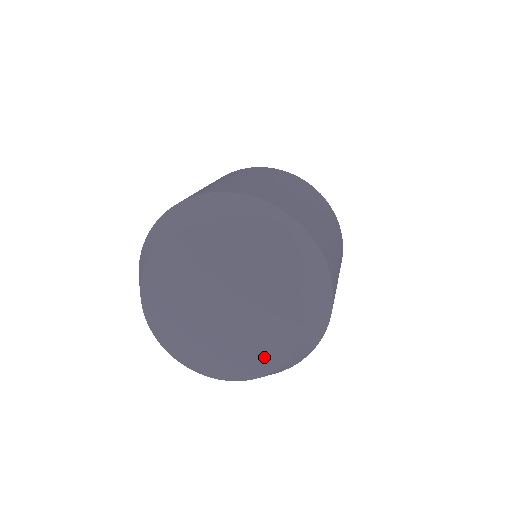
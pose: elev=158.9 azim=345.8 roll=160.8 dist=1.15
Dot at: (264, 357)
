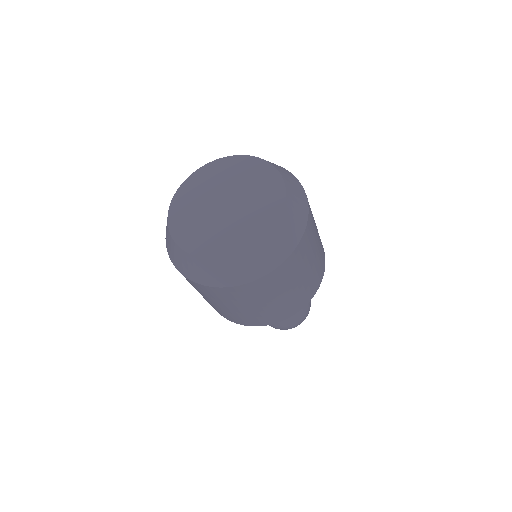
Dot at: (223, 245)
